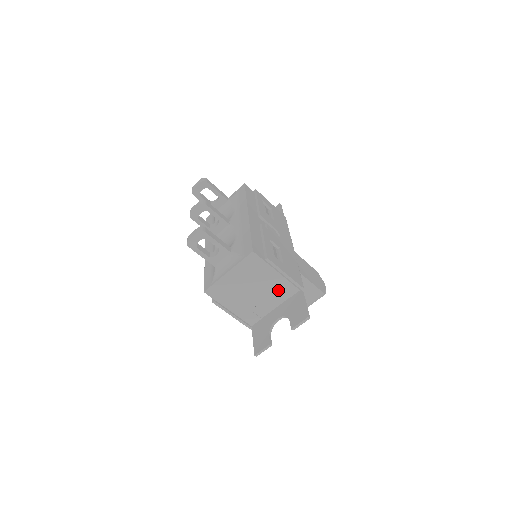
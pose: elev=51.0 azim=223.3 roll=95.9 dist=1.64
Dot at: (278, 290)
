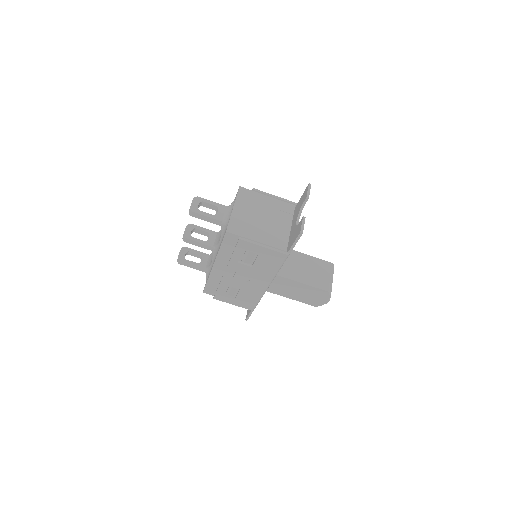
Dot at: (280, 211)
